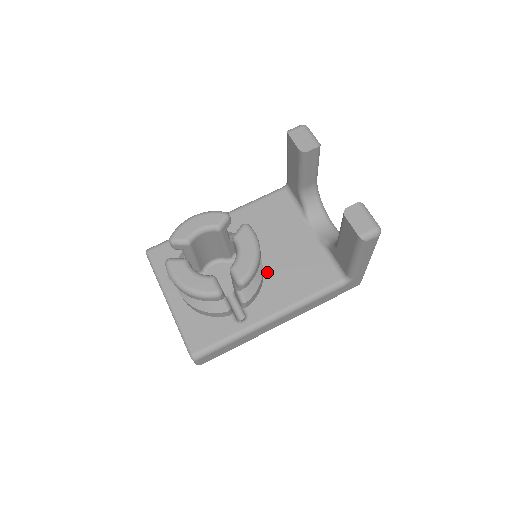
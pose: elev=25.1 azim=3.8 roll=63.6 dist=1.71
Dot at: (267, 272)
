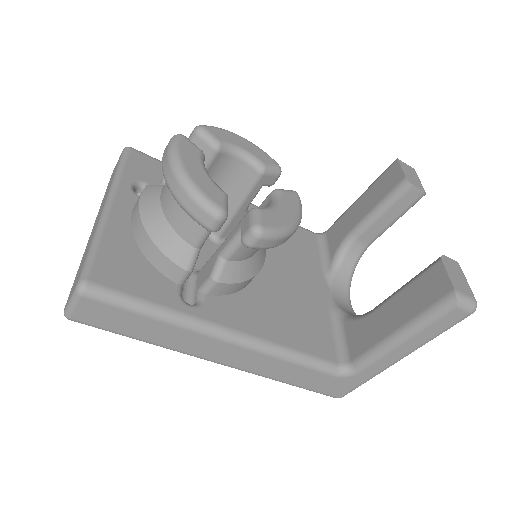
Dot at: (256, 283)
